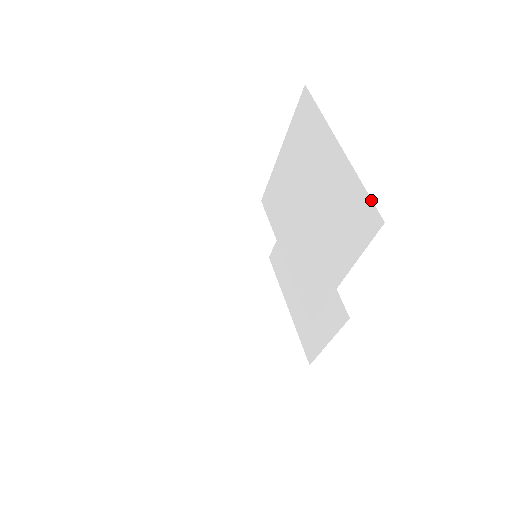
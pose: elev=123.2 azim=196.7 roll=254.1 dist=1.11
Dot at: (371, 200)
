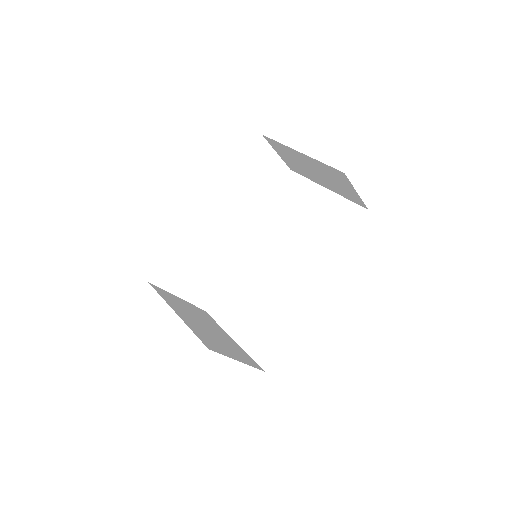
Dot at: (356, 204)
